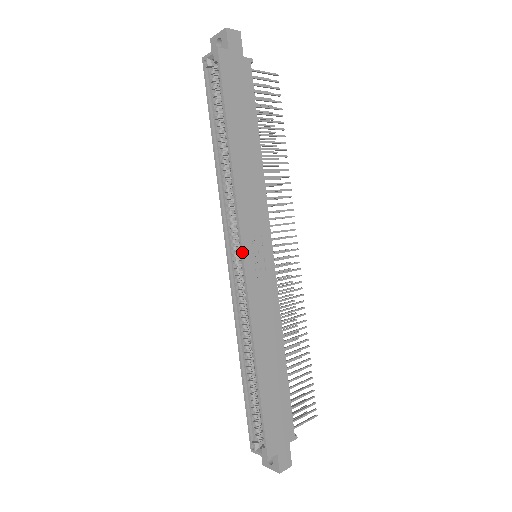
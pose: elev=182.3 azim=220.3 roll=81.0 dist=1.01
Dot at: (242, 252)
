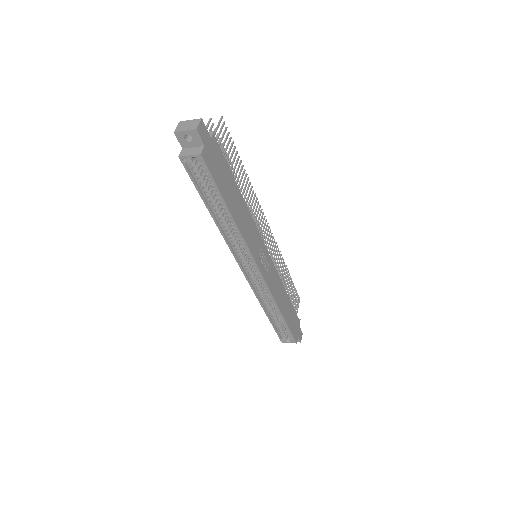
Dot at: (258, 269)
